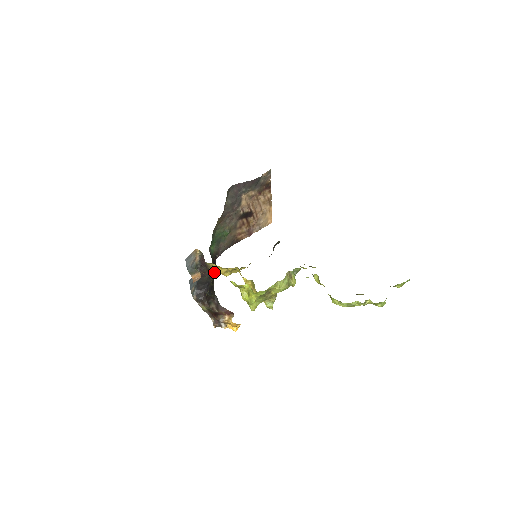
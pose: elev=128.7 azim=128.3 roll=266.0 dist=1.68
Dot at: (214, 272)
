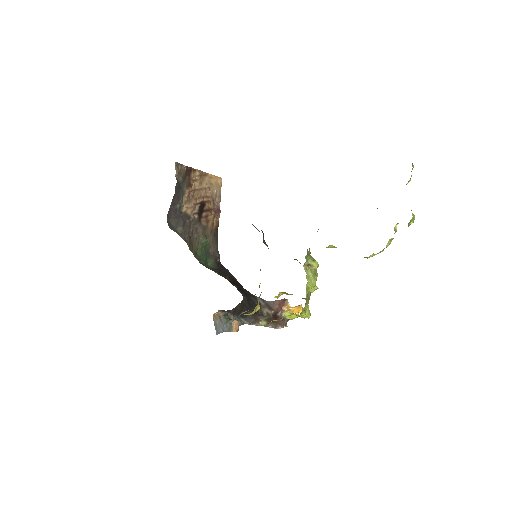
Dot at: (241, 301)
